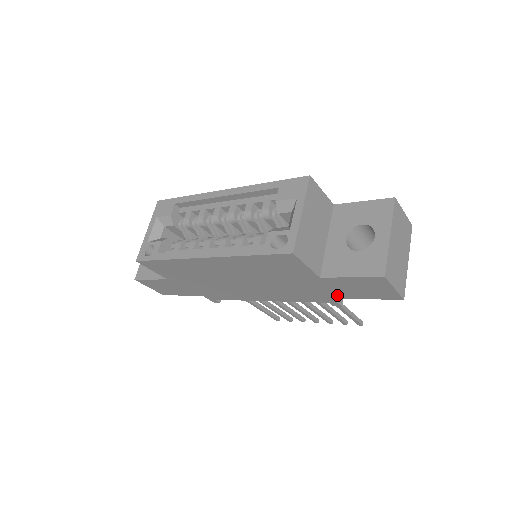
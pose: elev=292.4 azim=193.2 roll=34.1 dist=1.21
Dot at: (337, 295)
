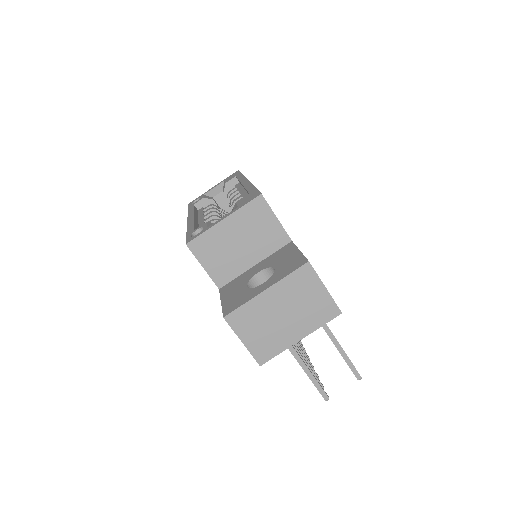
Dot at: occluded
